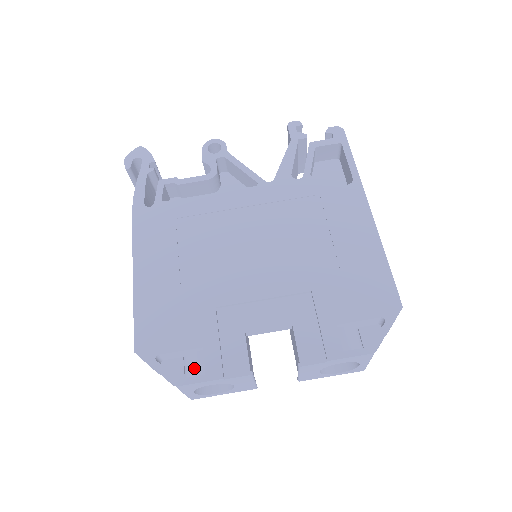
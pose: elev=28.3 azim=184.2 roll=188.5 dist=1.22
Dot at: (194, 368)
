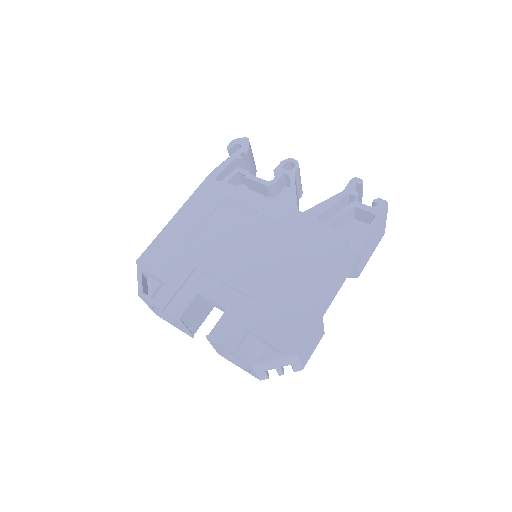
Dot at: (158, 294)
